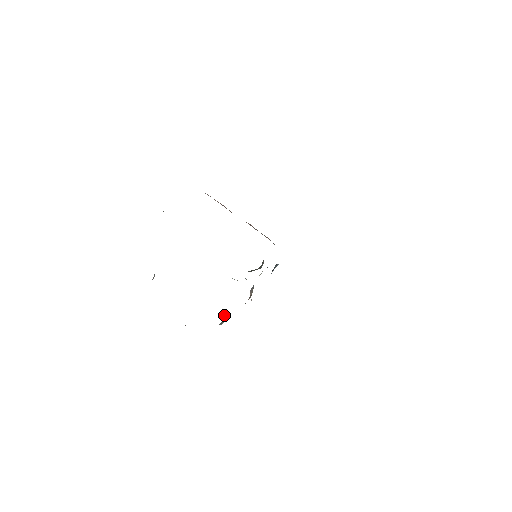
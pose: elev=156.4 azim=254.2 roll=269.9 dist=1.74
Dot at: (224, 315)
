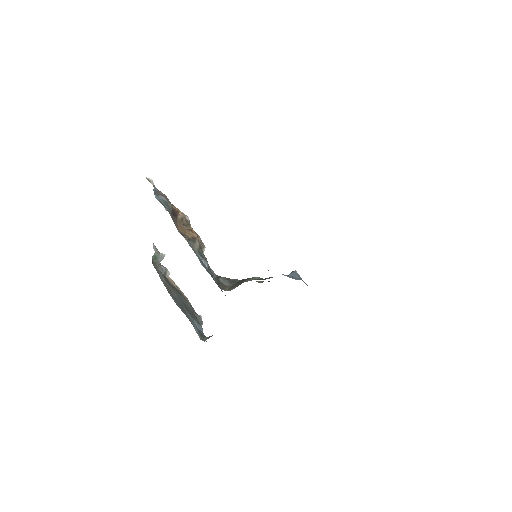
Dot at: occluded
